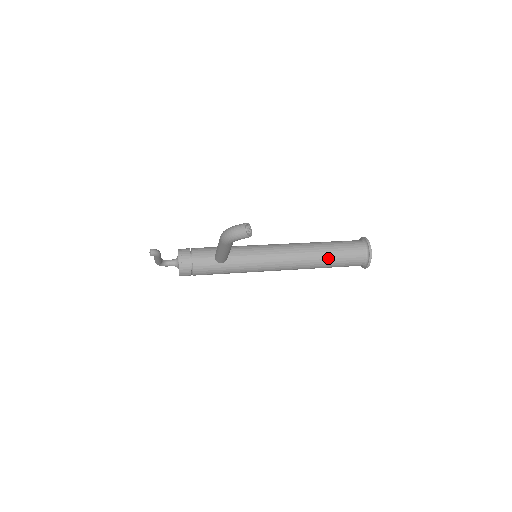
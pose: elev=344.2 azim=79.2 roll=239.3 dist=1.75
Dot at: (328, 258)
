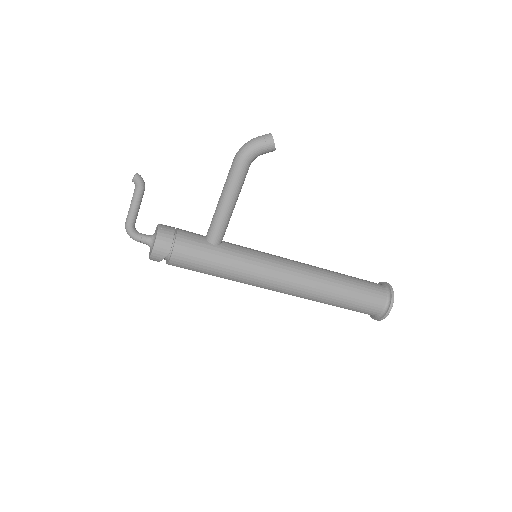
Dot at: (343, 281)
